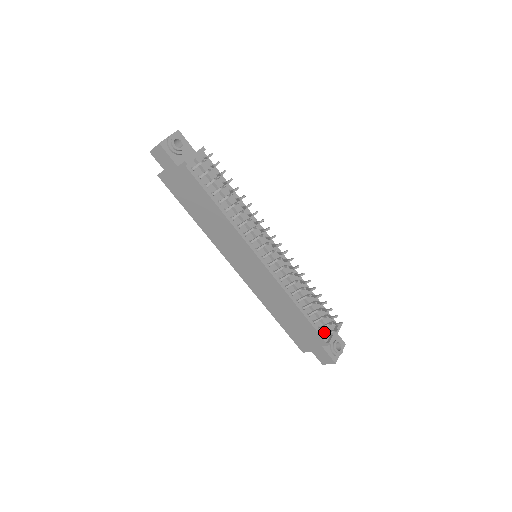
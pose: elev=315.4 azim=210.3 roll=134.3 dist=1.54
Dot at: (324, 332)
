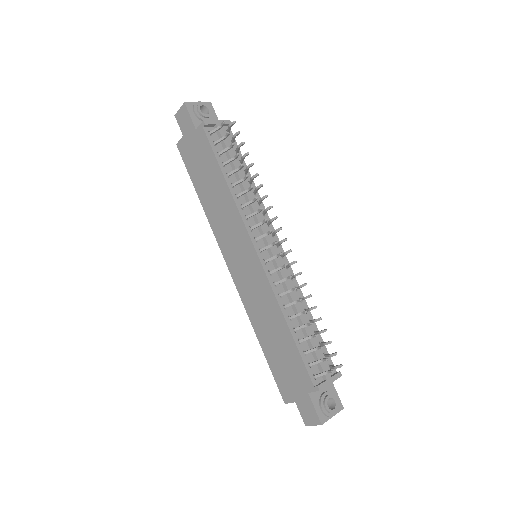
Dot at: (315, 372)
